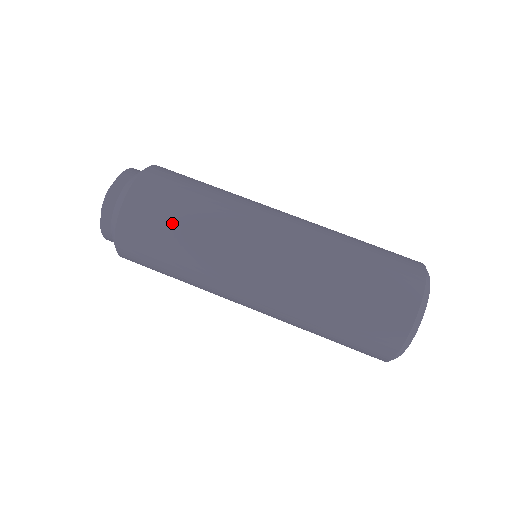
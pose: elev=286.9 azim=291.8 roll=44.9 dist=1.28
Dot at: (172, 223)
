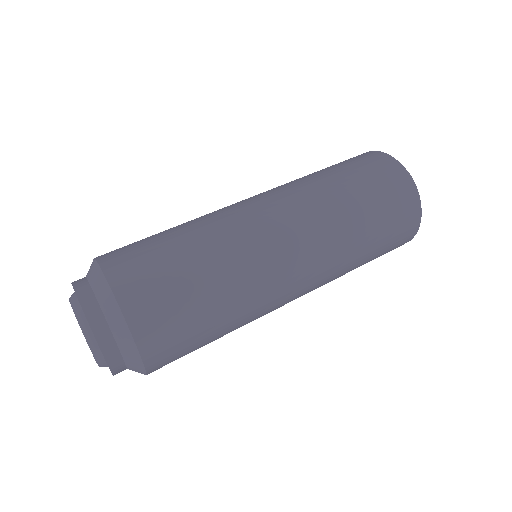
Dot at: (161, 238)
